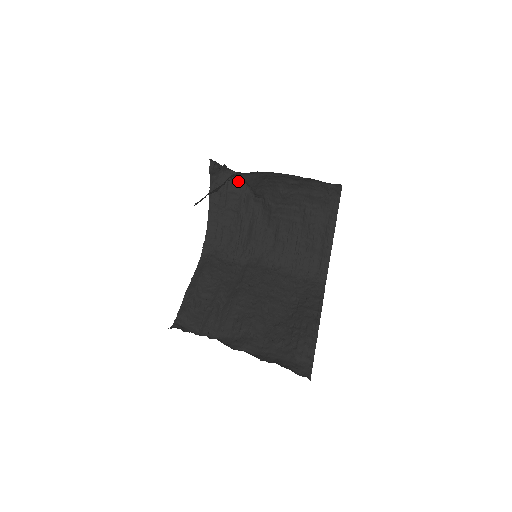
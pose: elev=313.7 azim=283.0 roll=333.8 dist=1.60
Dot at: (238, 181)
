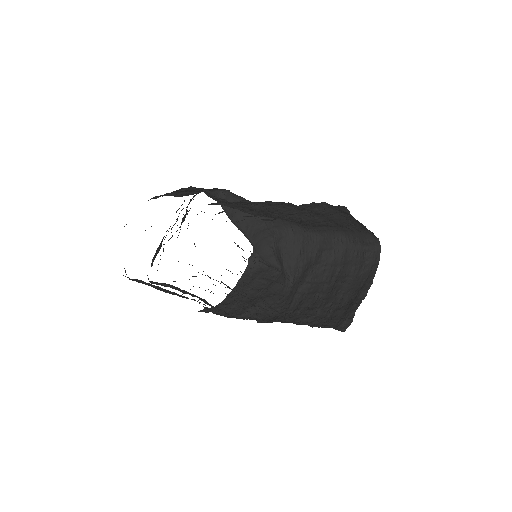
Dot at: (273, 276)
